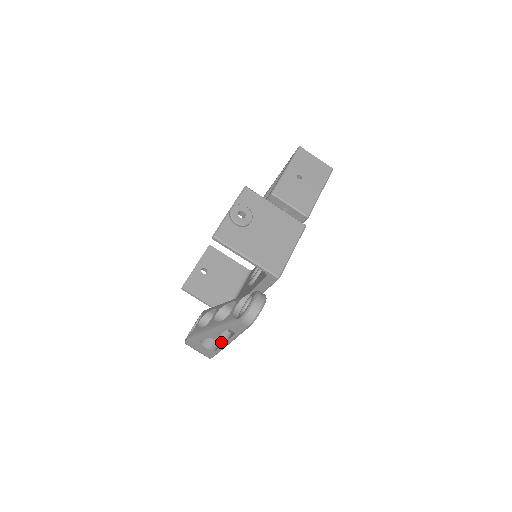
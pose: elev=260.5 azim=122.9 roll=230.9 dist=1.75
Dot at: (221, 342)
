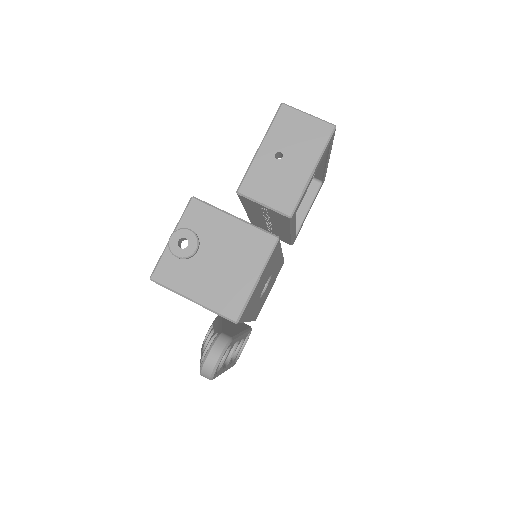
Dot at: occluded
